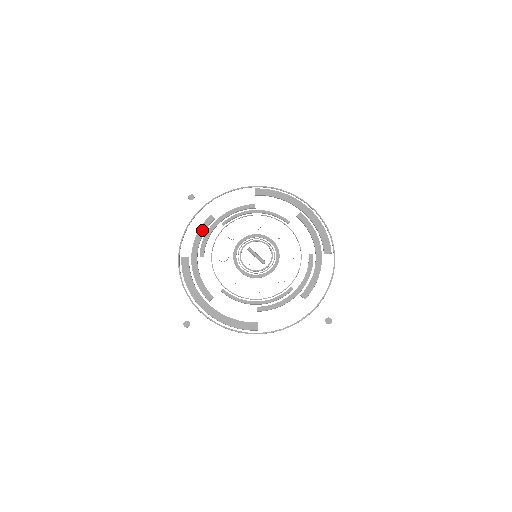
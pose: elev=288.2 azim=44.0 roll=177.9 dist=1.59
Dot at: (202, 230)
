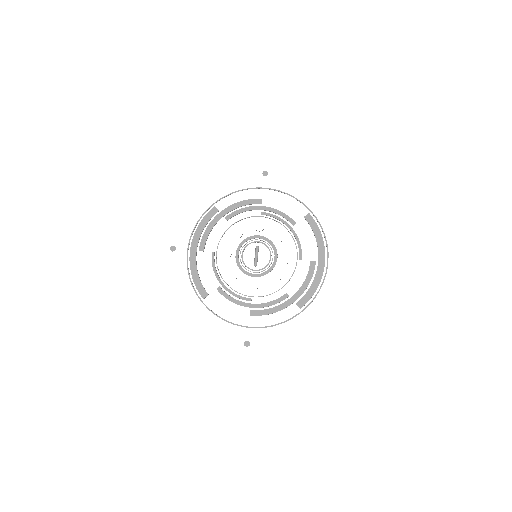
Dot at: (246, 202)
